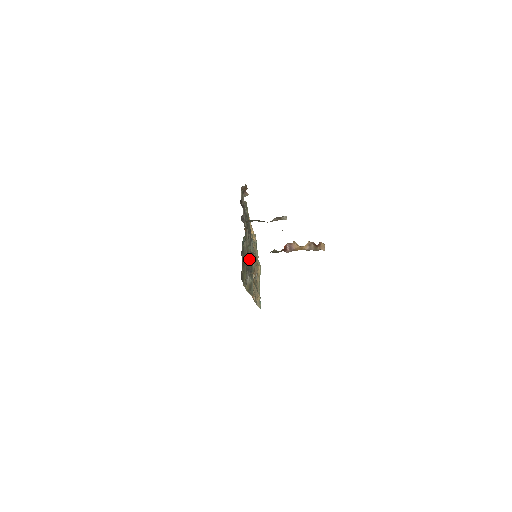
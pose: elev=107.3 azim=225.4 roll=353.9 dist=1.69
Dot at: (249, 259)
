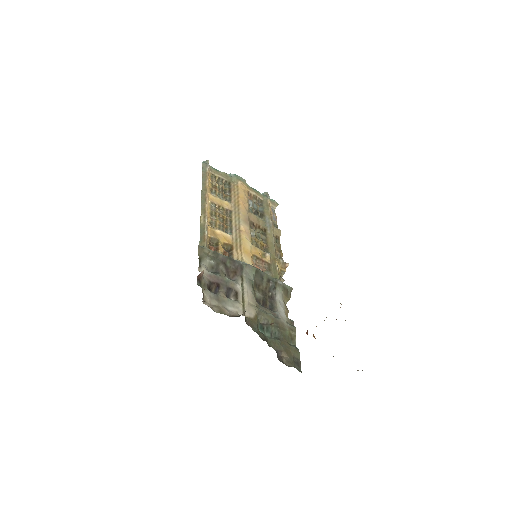
Dot at: (261, 282)
